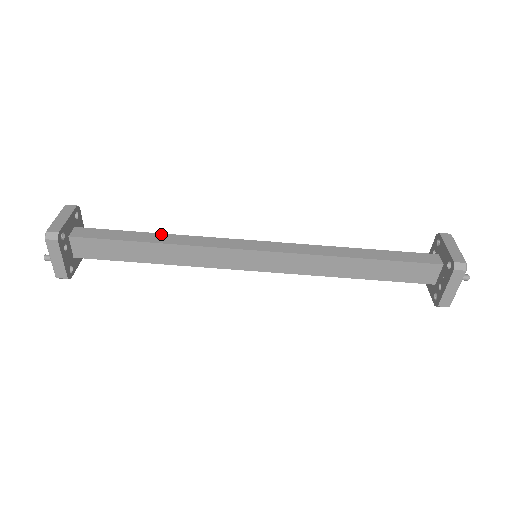
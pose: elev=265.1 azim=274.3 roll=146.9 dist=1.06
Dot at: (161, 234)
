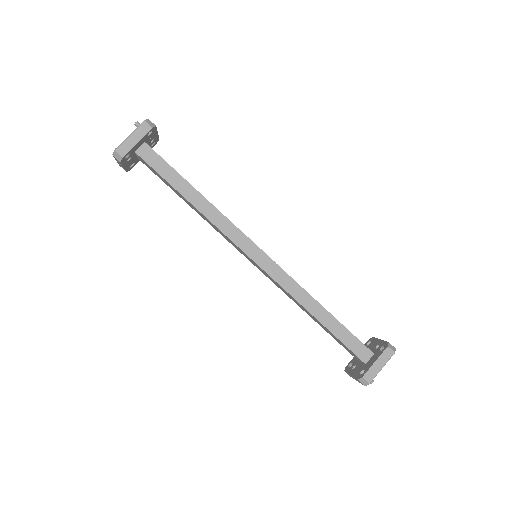
Dot at: (200, 195)
